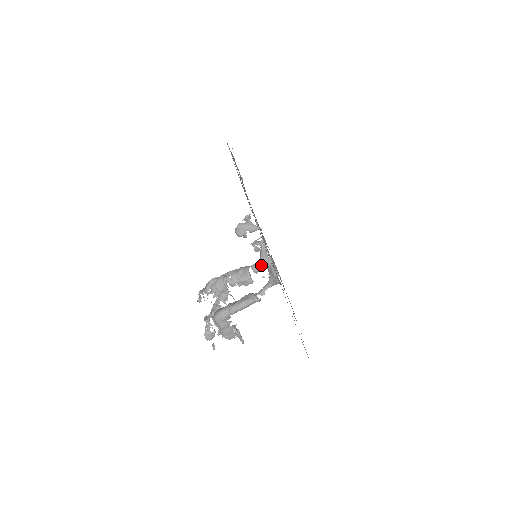
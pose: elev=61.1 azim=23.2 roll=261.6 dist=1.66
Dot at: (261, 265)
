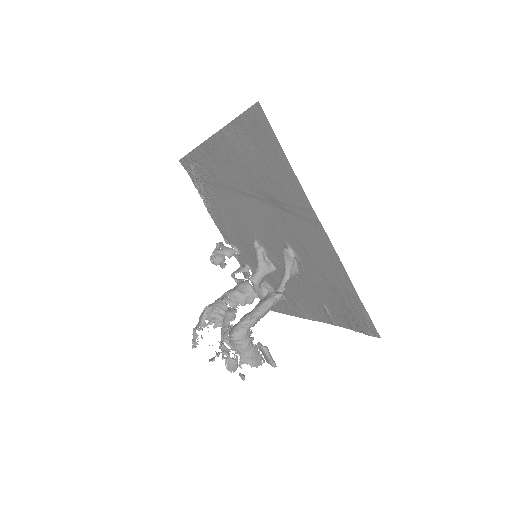
Dot at: (261, 272)
